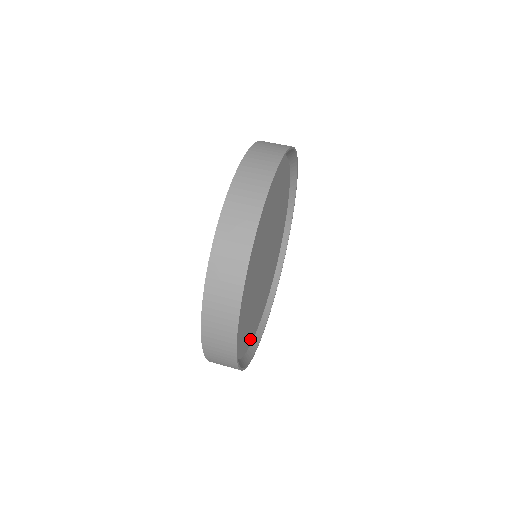
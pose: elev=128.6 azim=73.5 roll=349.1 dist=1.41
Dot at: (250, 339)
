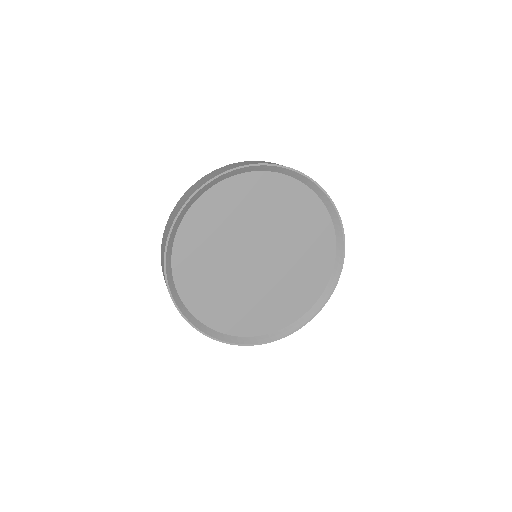
Dot at: (259, 329)
